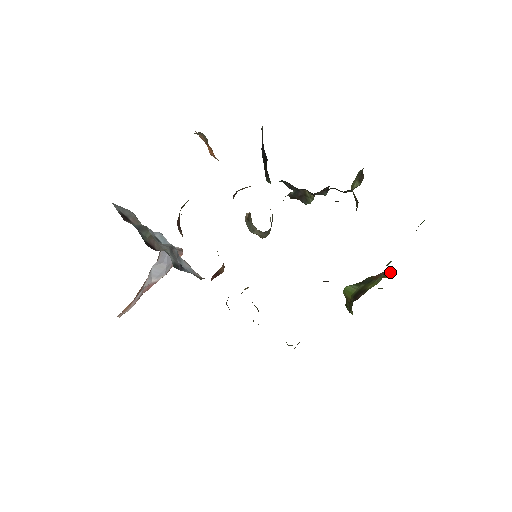
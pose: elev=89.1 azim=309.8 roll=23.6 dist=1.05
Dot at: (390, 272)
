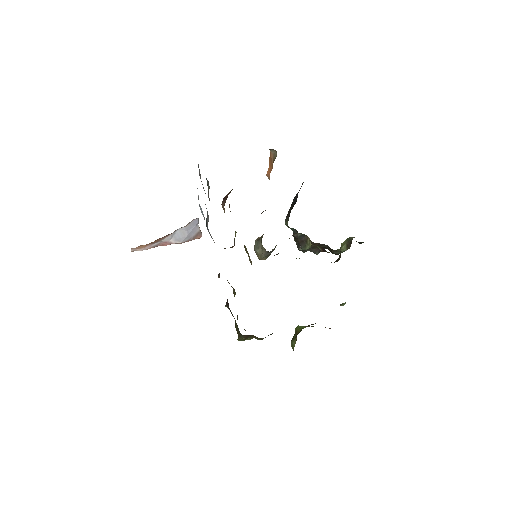
Dot at: occluded
